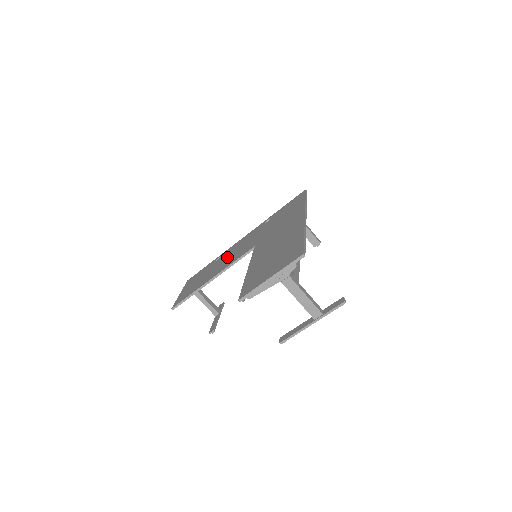
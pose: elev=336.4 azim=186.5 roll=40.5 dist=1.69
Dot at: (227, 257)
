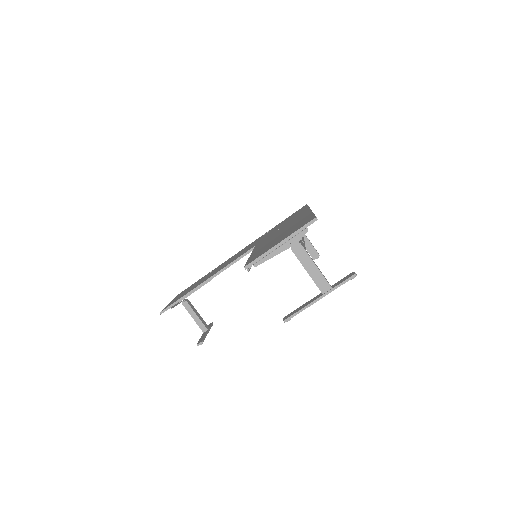
Dot at: occluded
